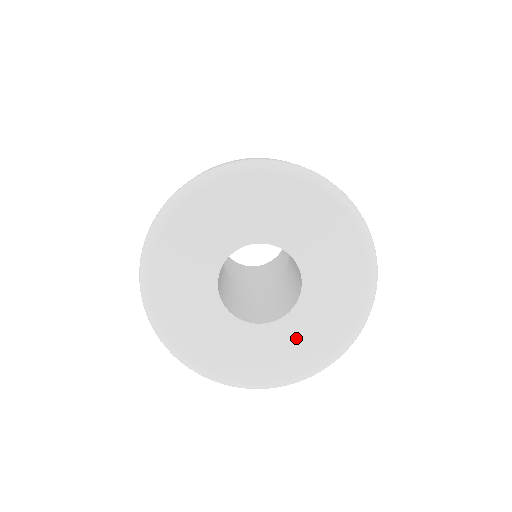
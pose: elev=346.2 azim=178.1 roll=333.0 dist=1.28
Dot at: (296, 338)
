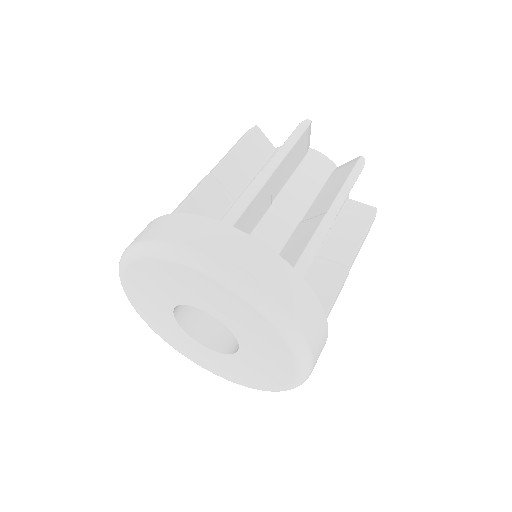
Dot at: (254, 368)
